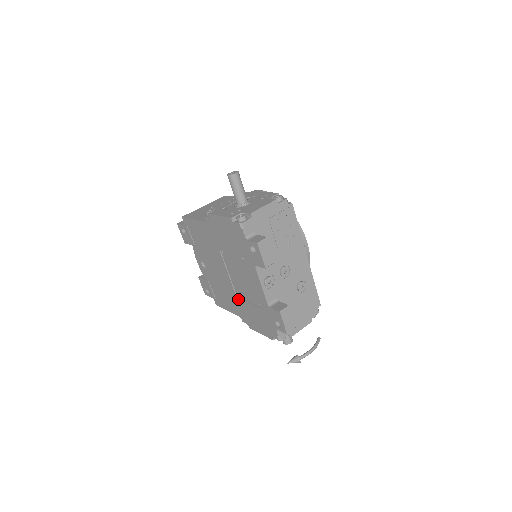
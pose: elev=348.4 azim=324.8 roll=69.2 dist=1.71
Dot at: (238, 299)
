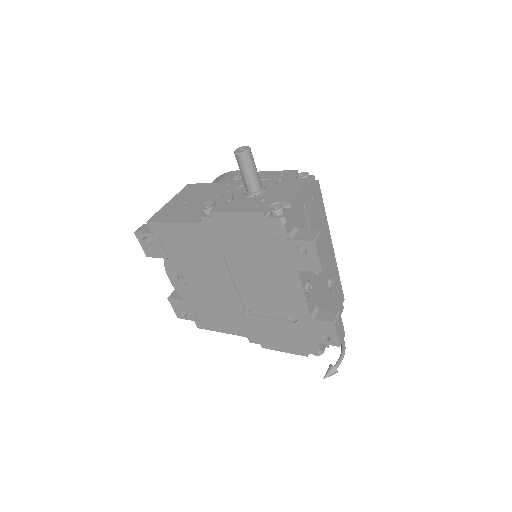
Dot at: (248, 316)
